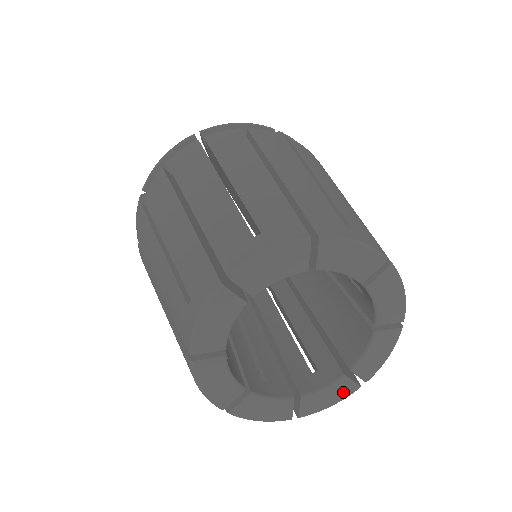
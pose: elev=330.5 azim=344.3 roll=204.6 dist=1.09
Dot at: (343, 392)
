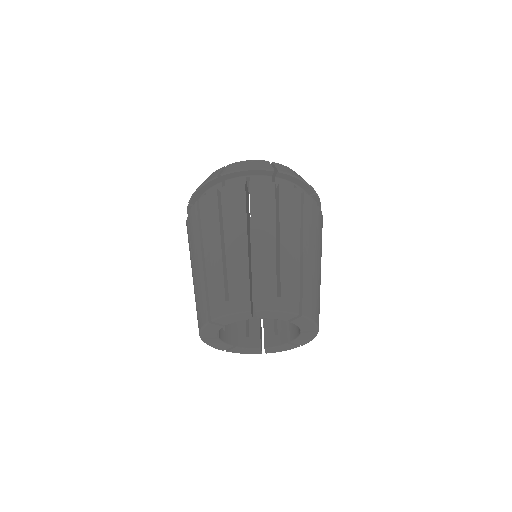
Dot at: (253, 352)
